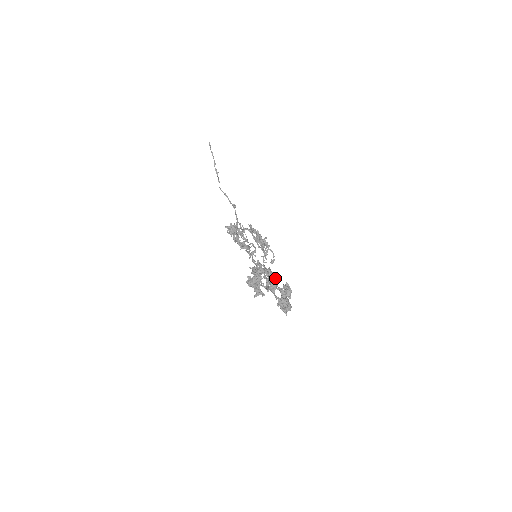
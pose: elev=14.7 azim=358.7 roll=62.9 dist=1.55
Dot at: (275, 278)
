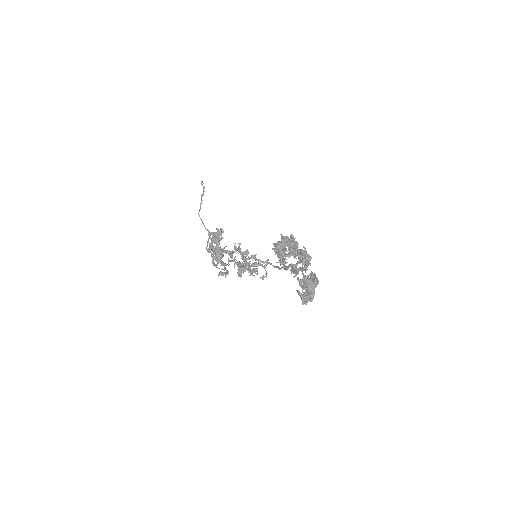
Dot at: (310, 256)
